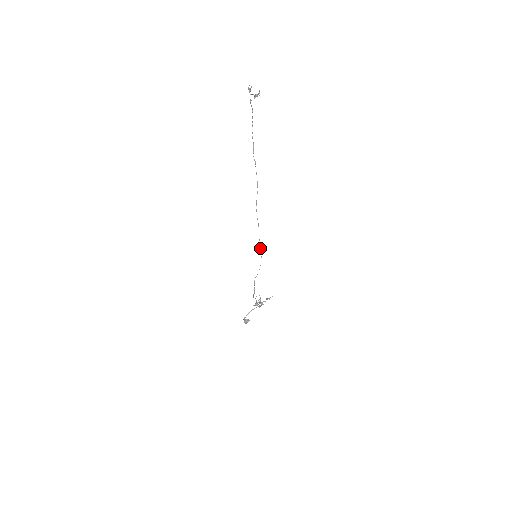
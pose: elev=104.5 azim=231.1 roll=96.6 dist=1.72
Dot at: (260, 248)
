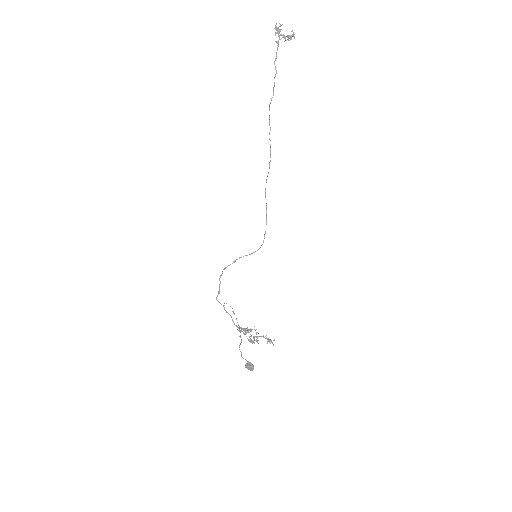
Dot at: (261, 245)
